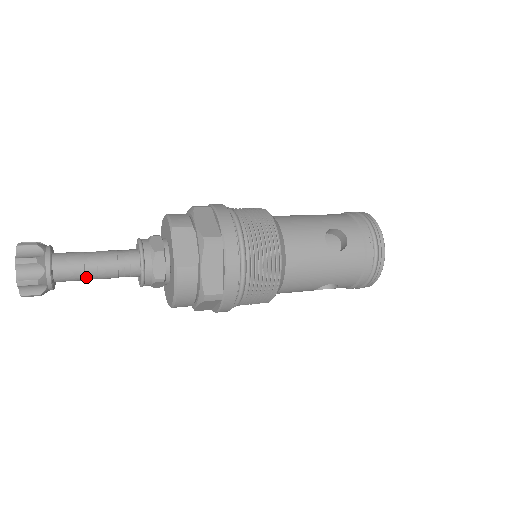
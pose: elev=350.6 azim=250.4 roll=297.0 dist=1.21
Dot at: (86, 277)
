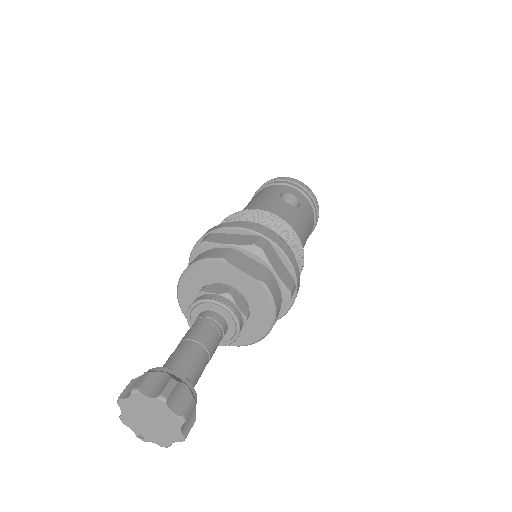
Dot at: (203, 368)
